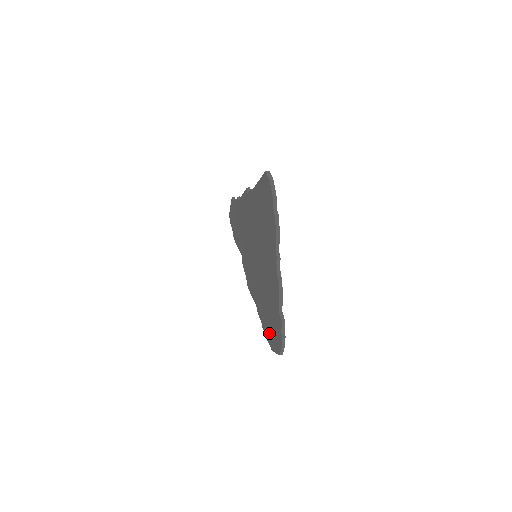
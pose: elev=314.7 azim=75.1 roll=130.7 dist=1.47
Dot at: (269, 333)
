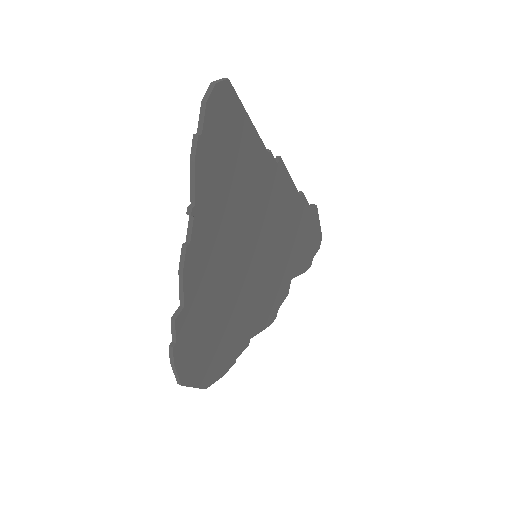
Dot at: occluded
